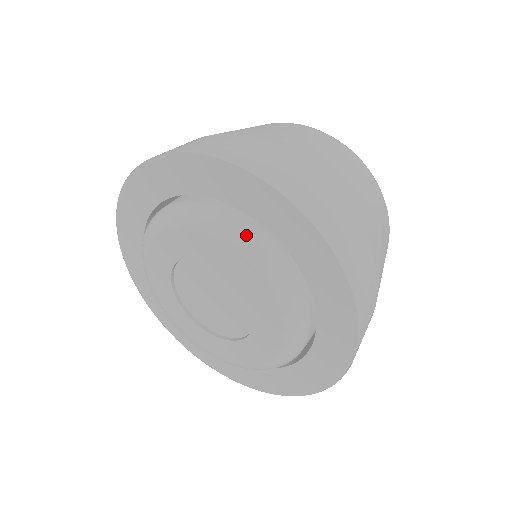
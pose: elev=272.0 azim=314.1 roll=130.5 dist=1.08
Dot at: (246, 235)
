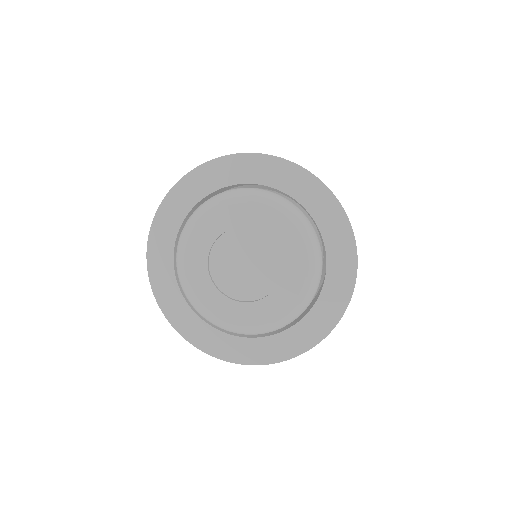
Dot at: (311, 230)
